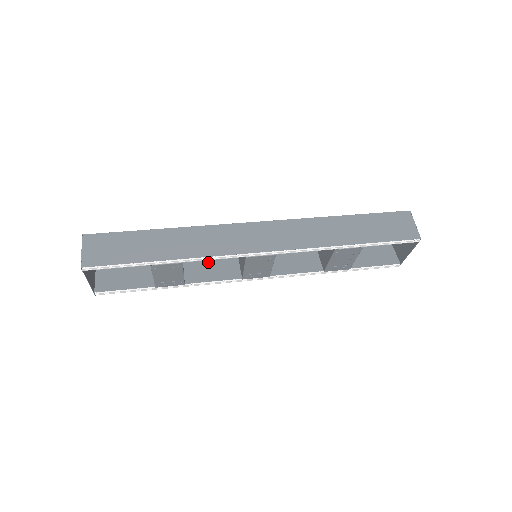
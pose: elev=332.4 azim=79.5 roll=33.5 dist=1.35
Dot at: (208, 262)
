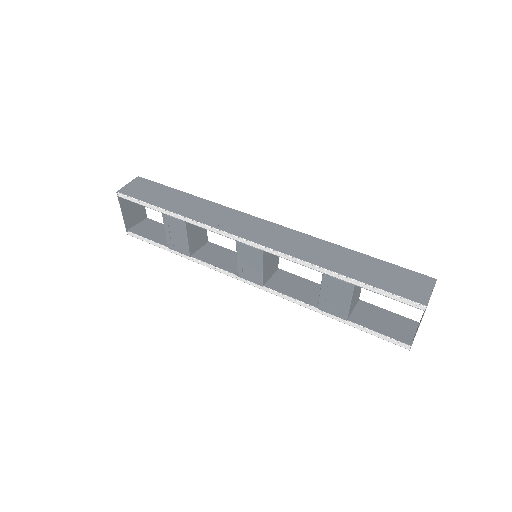
Dot at: (224, 253)
